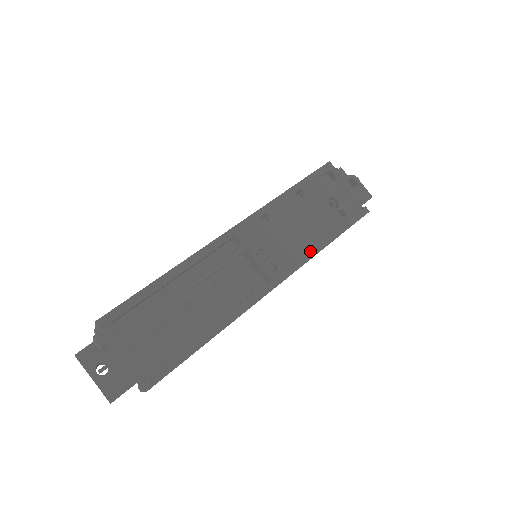
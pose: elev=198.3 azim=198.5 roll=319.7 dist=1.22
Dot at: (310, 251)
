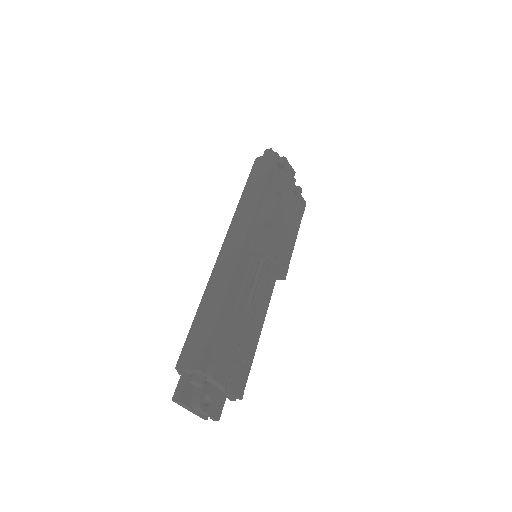
Dot at: occluded
